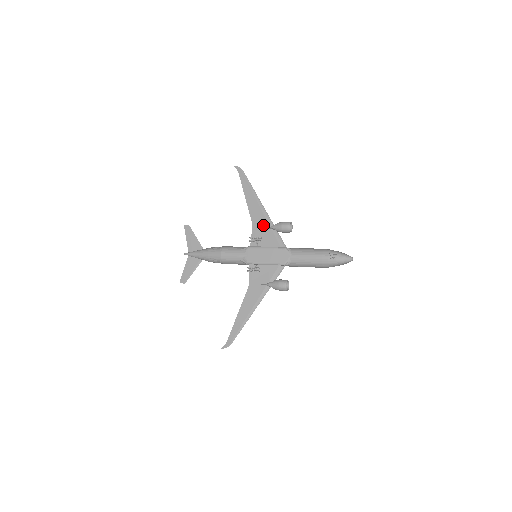
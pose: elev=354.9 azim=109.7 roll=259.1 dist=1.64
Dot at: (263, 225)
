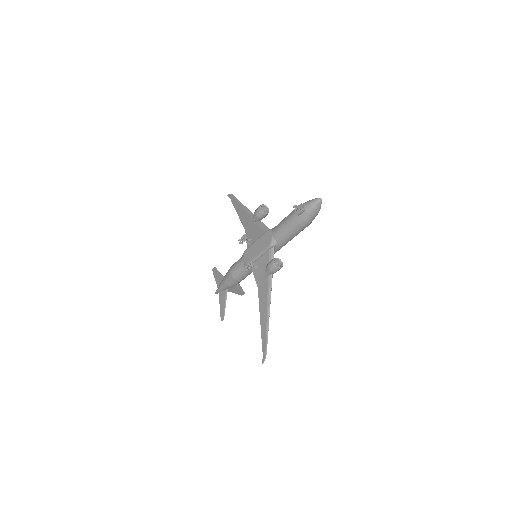
Dot at: (251, 225)
